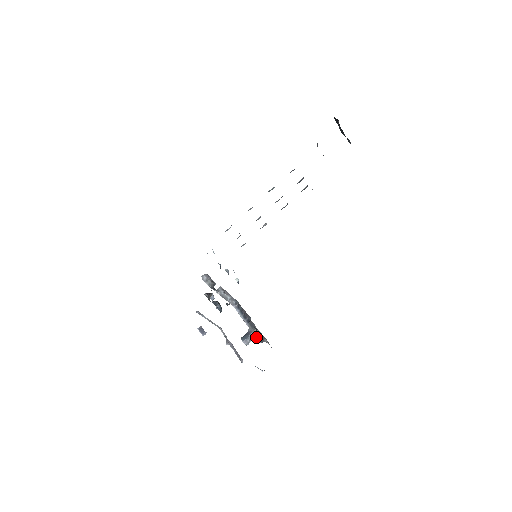
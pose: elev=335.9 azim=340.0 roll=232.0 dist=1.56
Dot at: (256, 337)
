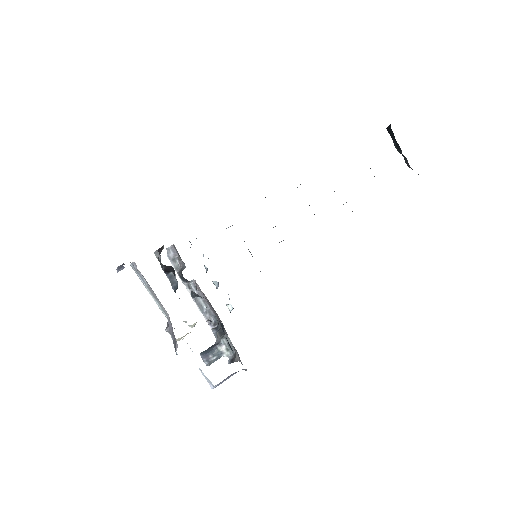
Dot at: (225, 355)
